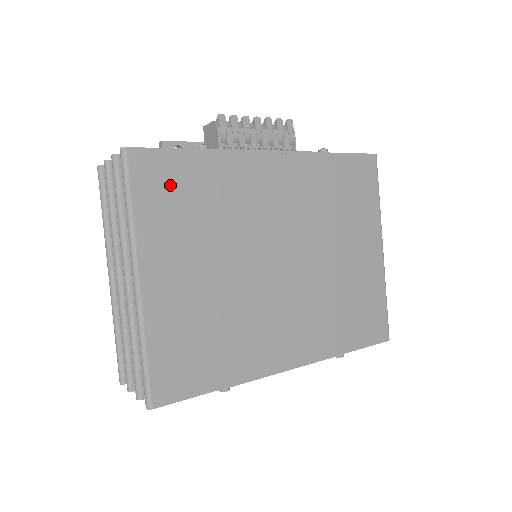
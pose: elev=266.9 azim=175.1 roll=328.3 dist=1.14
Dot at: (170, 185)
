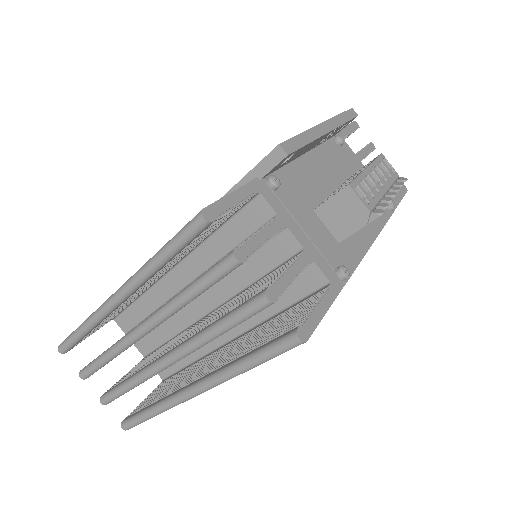
Dot at: occluded
